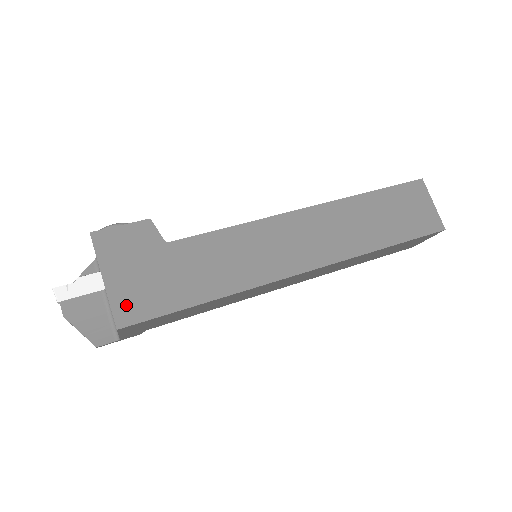
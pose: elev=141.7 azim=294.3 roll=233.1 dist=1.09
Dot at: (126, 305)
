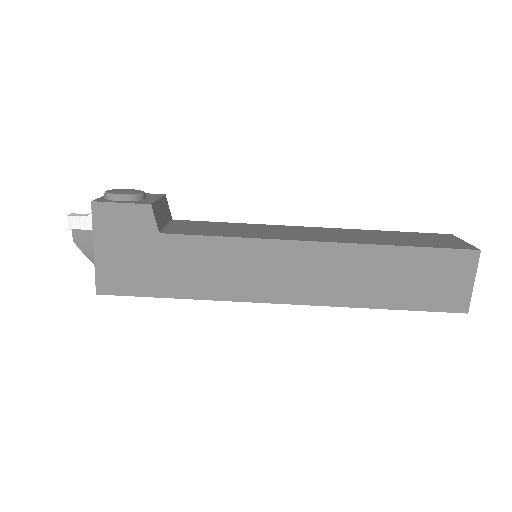
Dot at: (108, 277)
